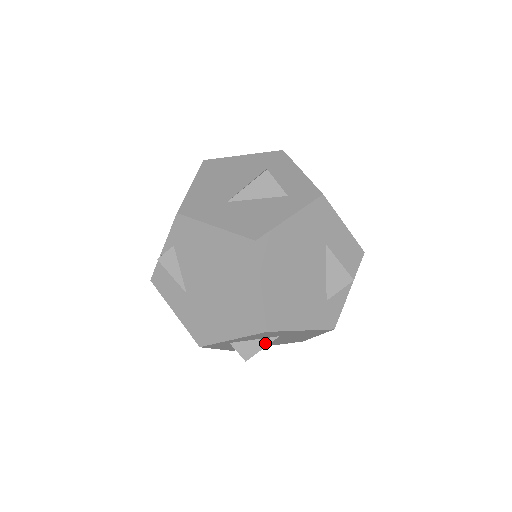
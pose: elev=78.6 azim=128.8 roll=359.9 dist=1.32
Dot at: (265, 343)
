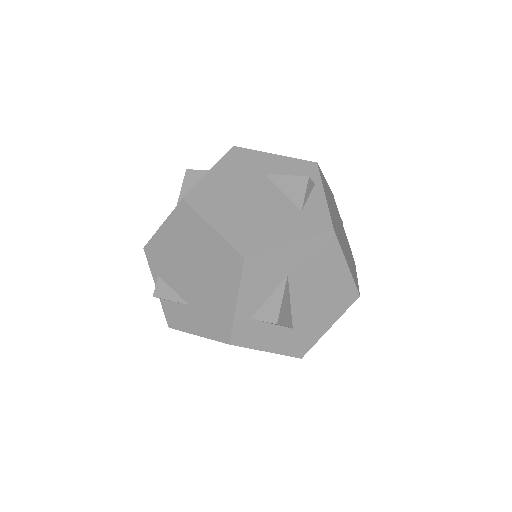
Dot at: (280, 292)
